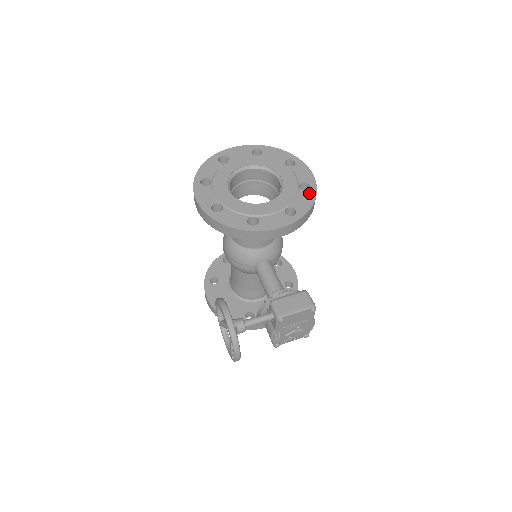
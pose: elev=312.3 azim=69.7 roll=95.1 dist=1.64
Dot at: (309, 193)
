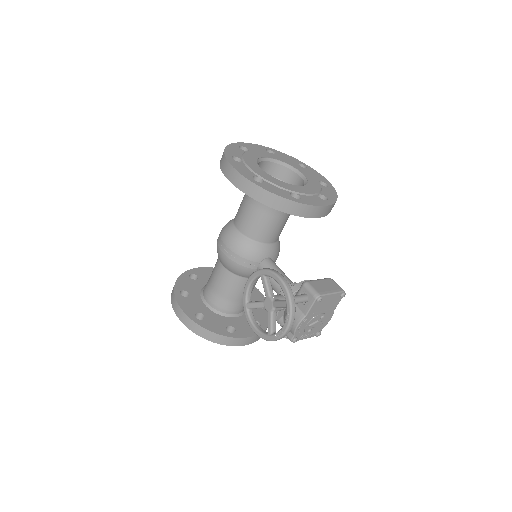
Dot at: (330, 189)
